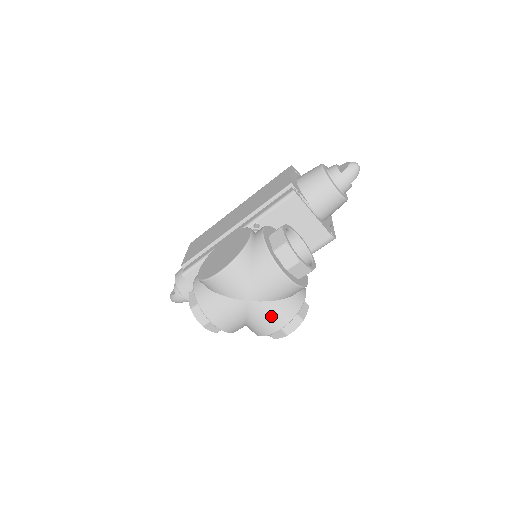
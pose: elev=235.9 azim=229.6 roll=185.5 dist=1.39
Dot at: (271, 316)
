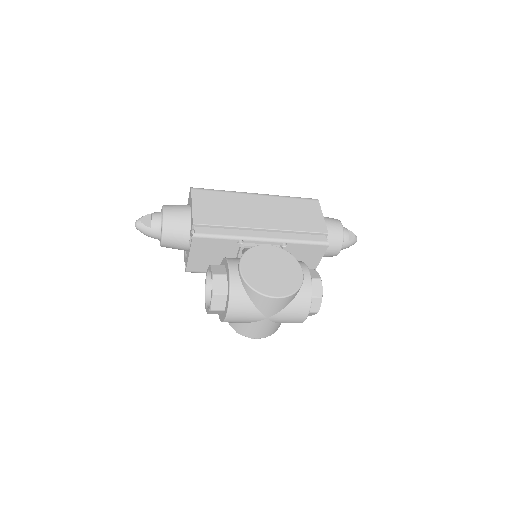
Dot at: (266, 331)
